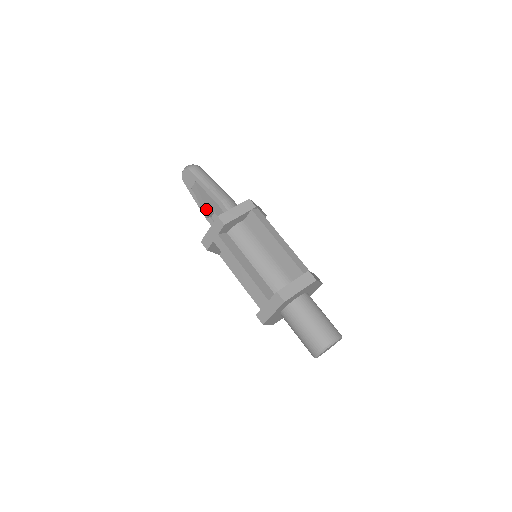
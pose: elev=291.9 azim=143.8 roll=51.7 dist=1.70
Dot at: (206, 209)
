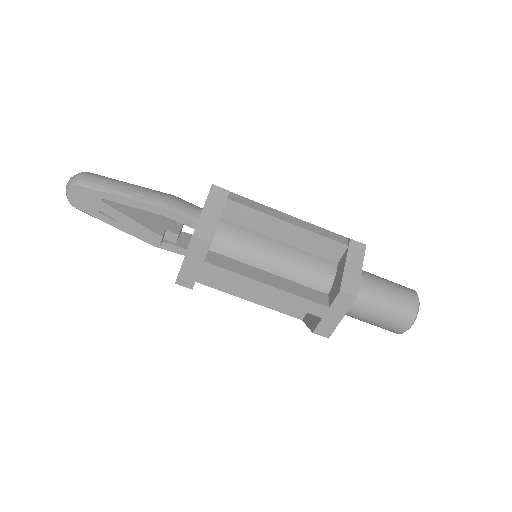
Dot at: (153, 233)
